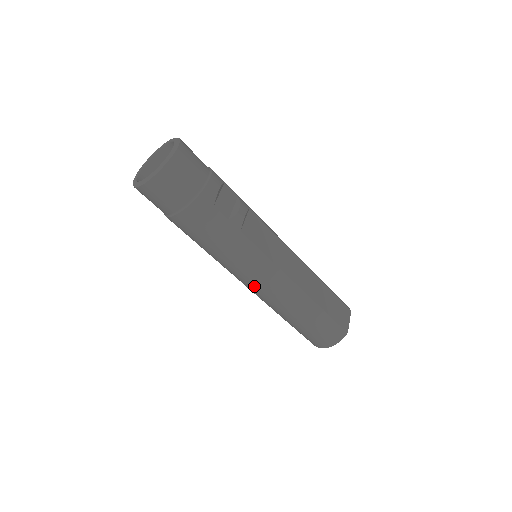
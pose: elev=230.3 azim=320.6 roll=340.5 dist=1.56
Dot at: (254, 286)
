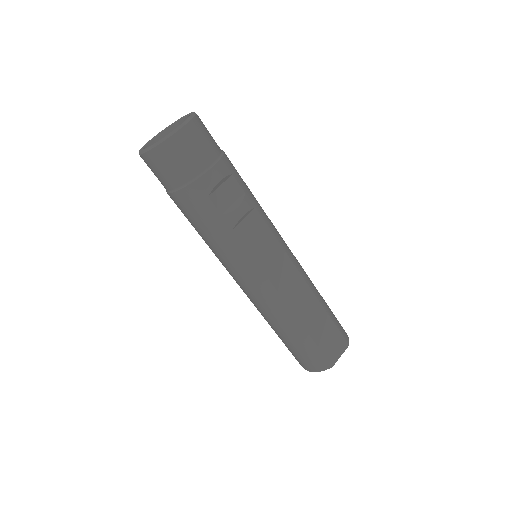
Dot at: (241, 286)
